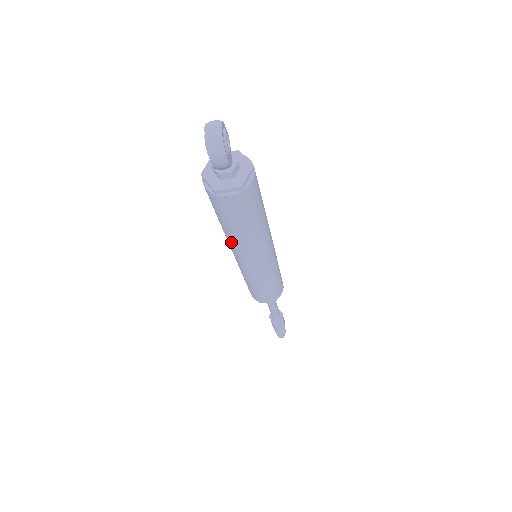
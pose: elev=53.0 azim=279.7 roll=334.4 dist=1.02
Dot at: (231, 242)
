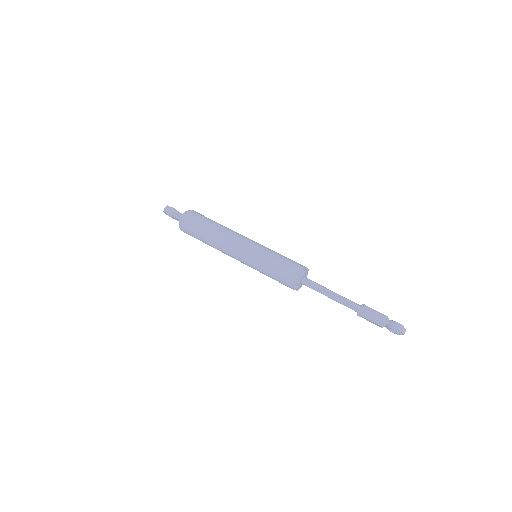
Dot at: (218, 245)
